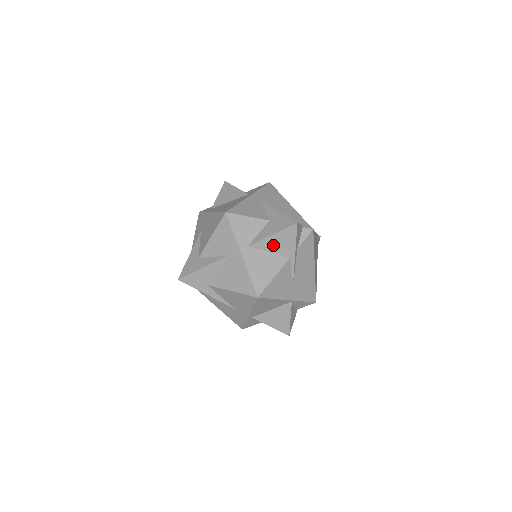
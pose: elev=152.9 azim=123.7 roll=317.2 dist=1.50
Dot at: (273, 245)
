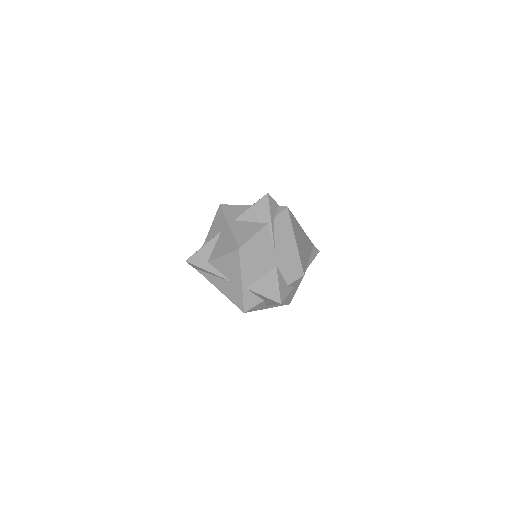
Dot at: (253, 215)
